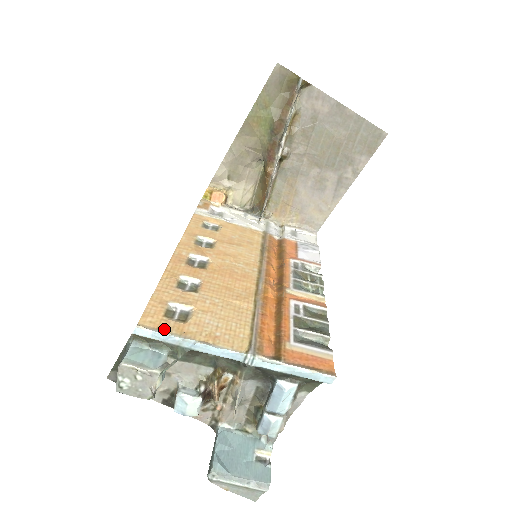
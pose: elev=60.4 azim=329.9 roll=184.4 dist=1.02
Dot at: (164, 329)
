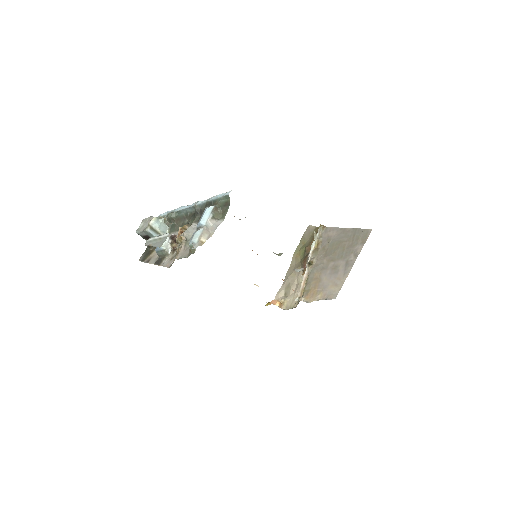
Dot at: occluded
